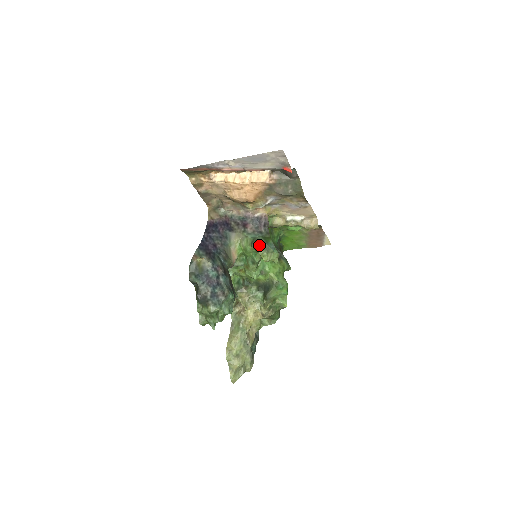
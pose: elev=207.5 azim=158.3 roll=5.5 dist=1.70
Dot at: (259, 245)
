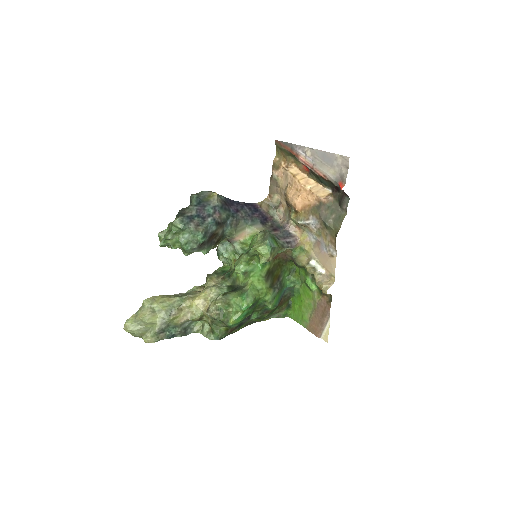
Dot at: (264, 233)
